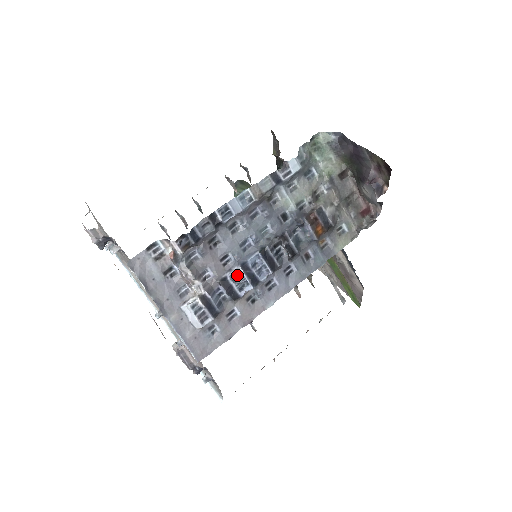
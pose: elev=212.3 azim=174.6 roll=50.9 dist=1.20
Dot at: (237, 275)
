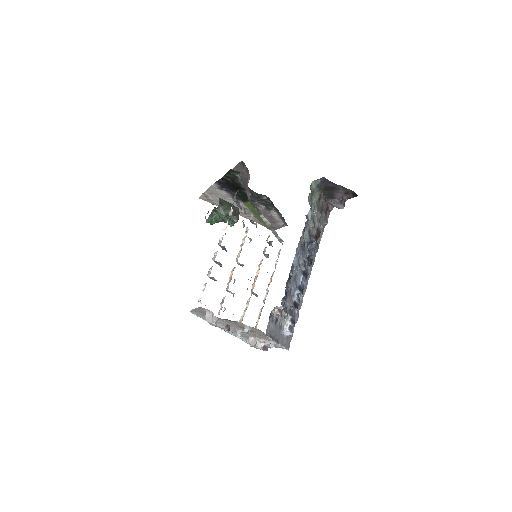
Dot at: (298, 296)
